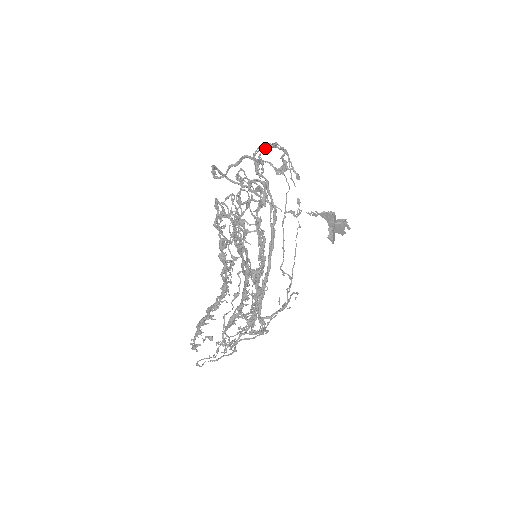
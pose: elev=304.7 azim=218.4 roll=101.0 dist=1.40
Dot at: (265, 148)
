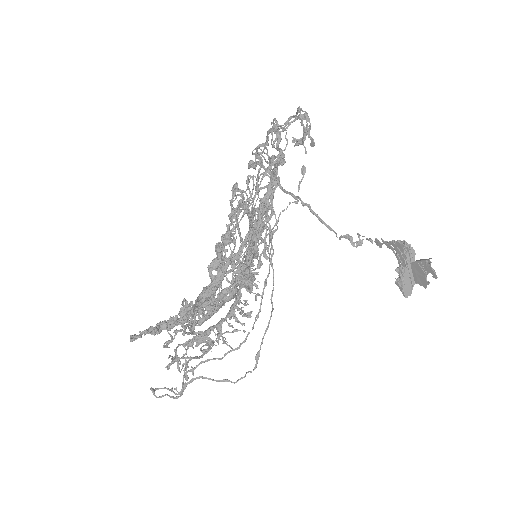
Dot at: (293, 121)
